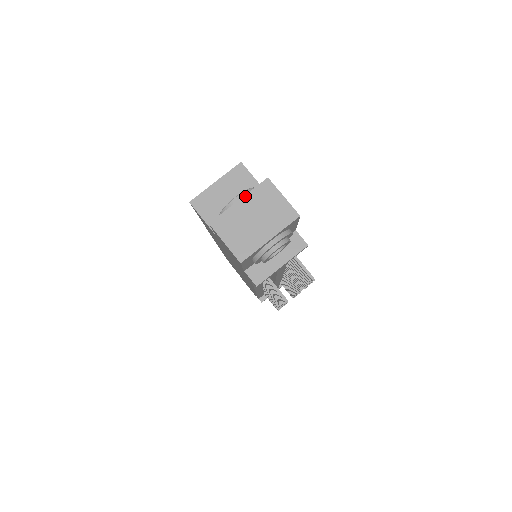
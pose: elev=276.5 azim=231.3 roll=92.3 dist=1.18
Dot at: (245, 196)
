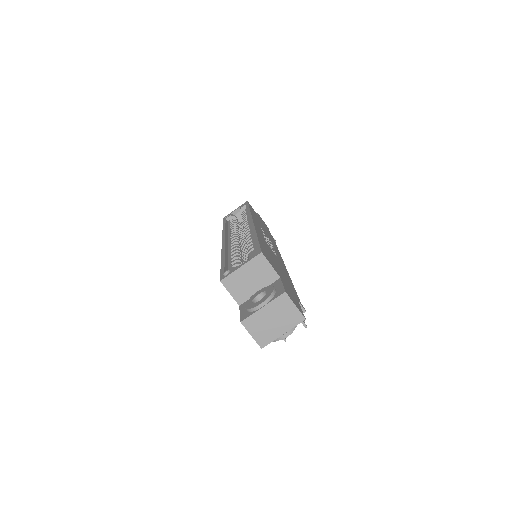
Dot at: (268, 304)
